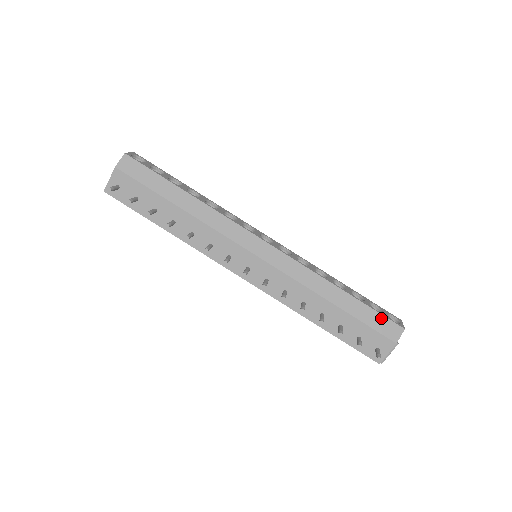
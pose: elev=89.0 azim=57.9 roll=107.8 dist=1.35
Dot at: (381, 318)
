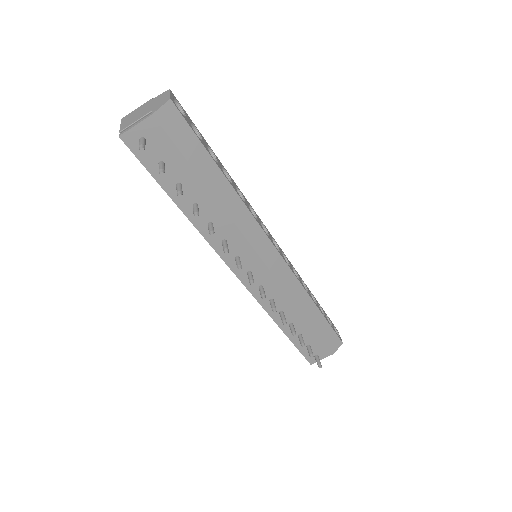
Dot at: (332, 333)
